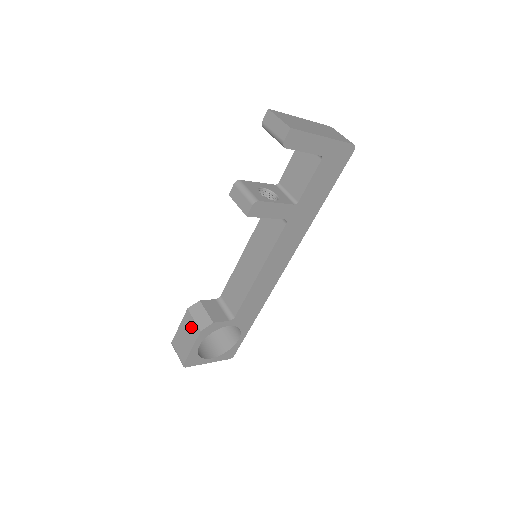
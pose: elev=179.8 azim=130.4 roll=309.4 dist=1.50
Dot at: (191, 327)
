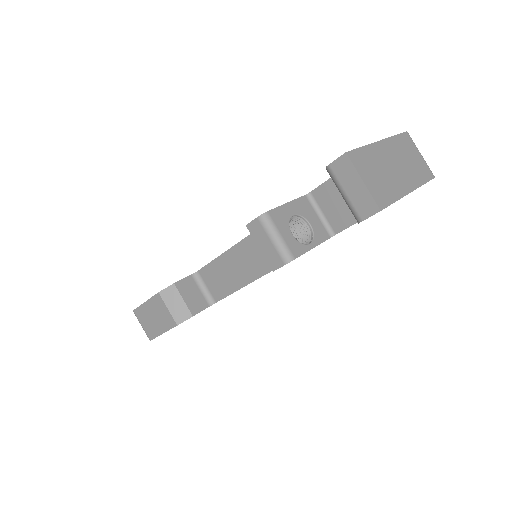
Dot at: (163, 314)
